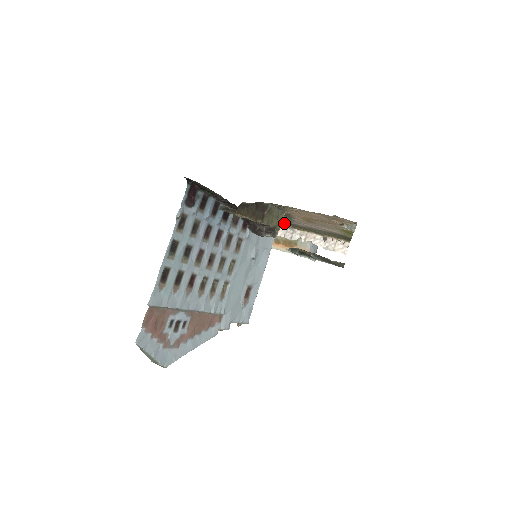
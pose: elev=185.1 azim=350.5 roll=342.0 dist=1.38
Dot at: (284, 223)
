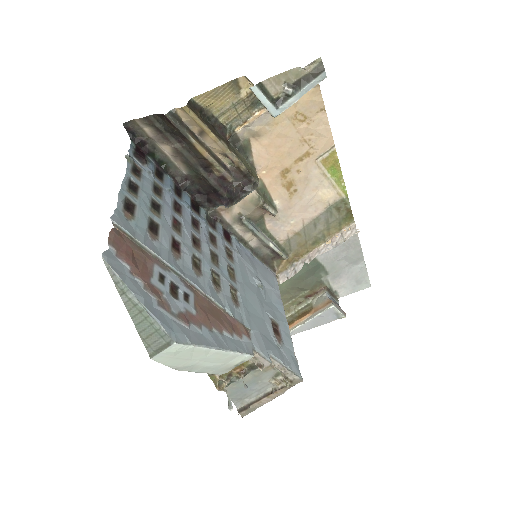
Dot at: (266, 203)
